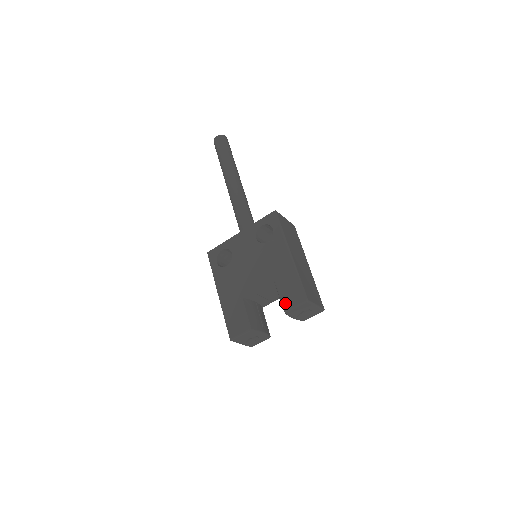
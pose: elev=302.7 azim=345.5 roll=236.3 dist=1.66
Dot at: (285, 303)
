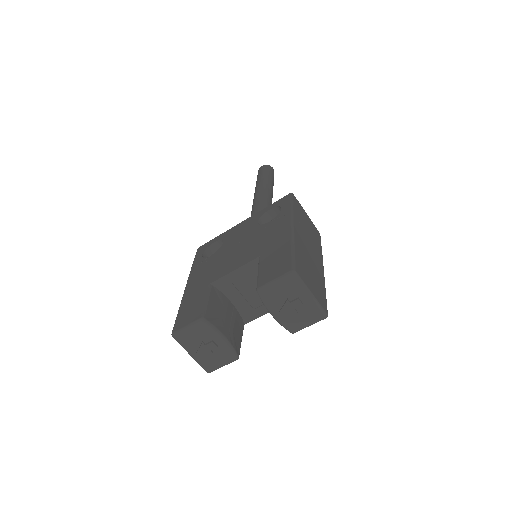
Dot at: (262, 279)
